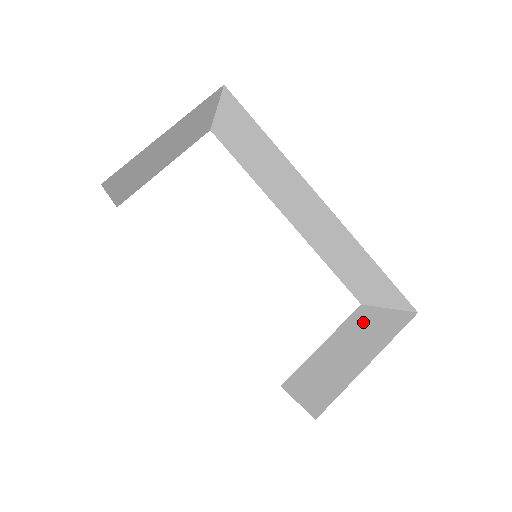
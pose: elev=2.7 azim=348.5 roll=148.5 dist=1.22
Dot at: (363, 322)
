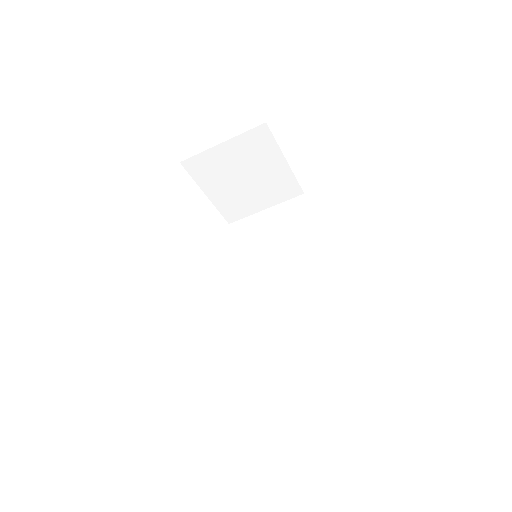
Dot at: occluded
